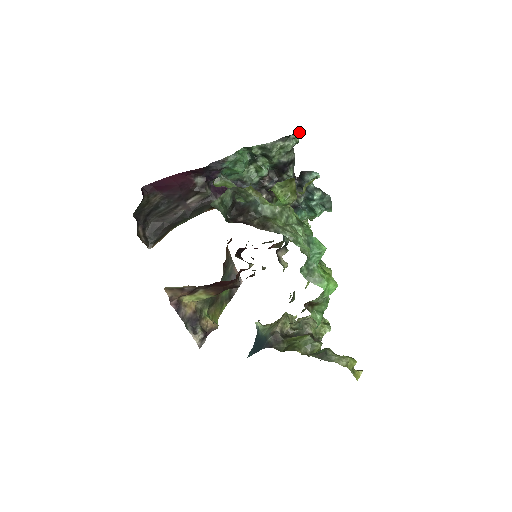
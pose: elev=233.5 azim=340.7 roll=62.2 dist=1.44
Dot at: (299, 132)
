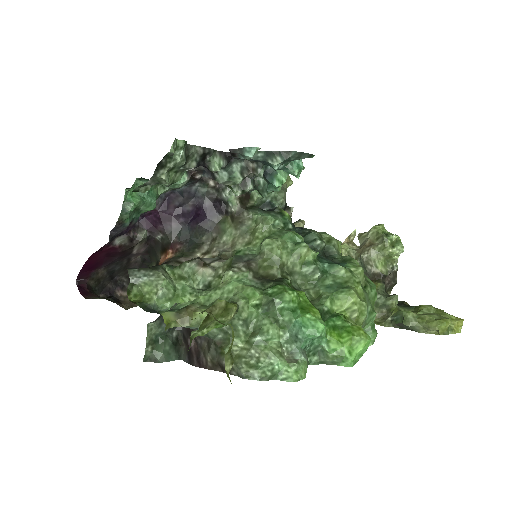
Dot at: (172, 146)
